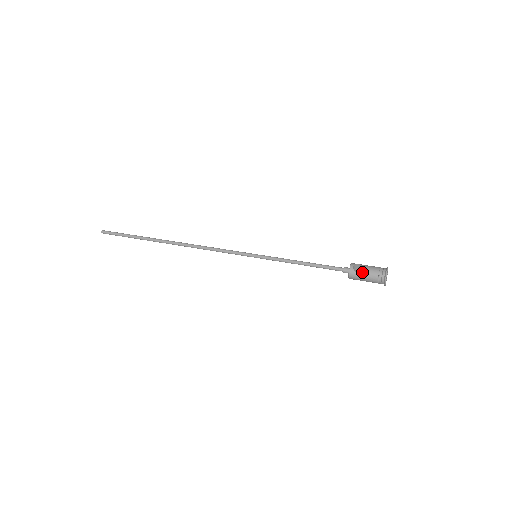
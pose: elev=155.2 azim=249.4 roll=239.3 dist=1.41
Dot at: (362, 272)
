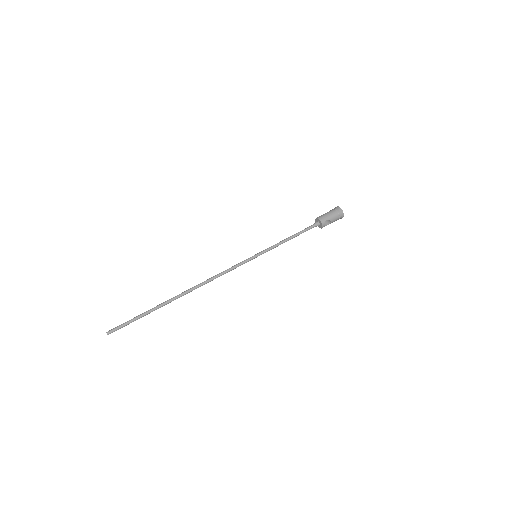
Dot at: occluded
